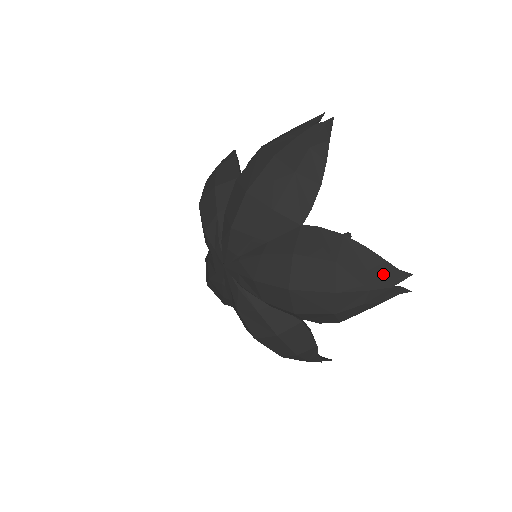
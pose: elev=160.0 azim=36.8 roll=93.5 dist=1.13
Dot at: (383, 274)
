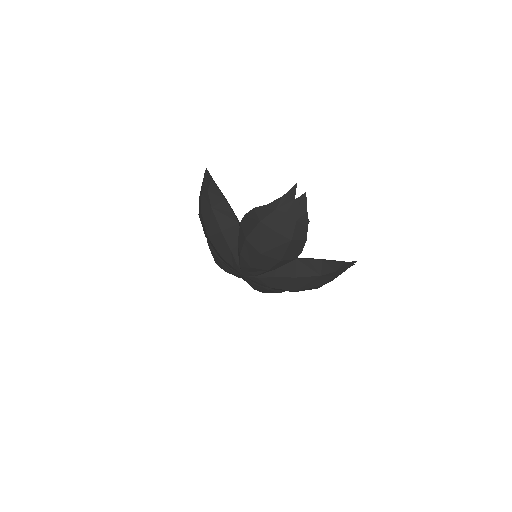
Dot at: (343, 268)
